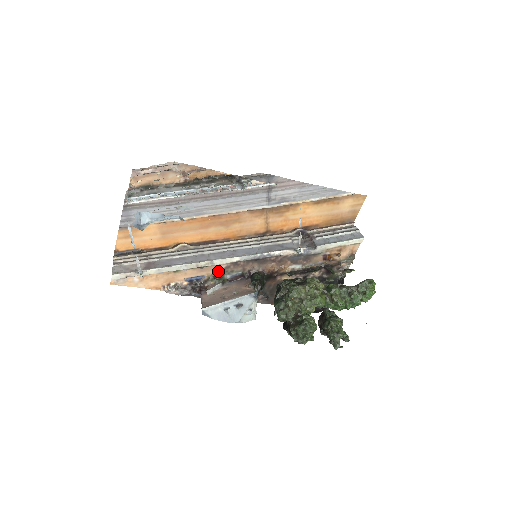
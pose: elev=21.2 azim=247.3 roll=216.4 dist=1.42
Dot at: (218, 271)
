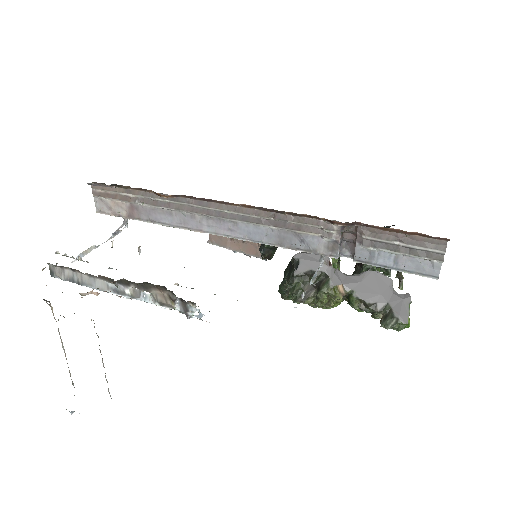
Dot at: occluded
